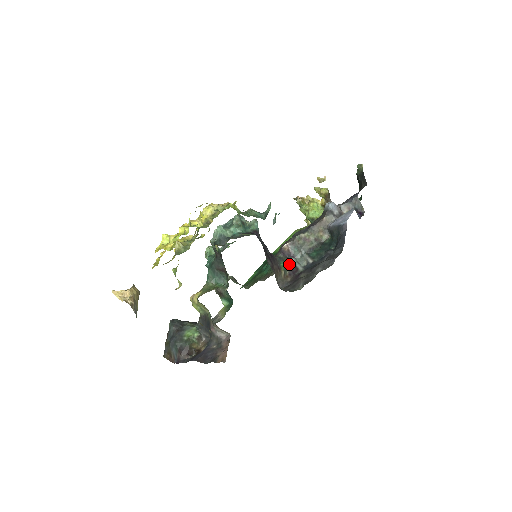
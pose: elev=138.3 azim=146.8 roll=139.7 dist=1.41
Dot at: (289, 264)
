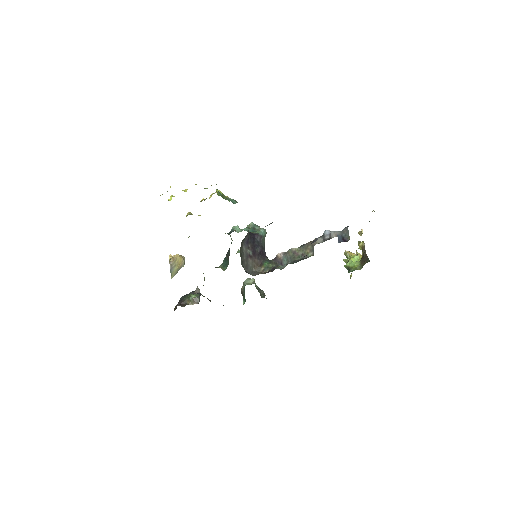
Dot at: (273, 266)
